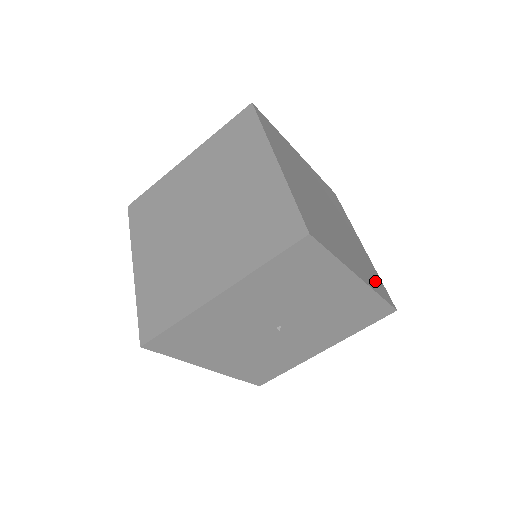
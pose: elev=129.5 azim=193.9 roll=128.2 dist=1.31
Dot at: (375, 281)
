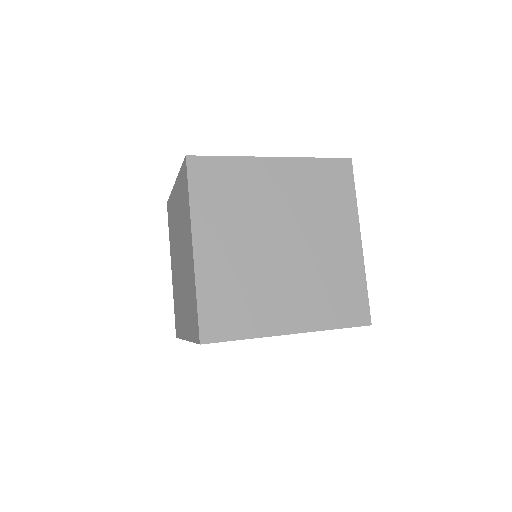
Dot at: occluded
